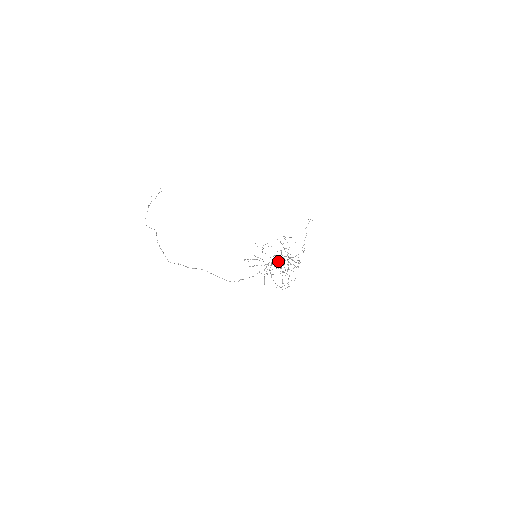
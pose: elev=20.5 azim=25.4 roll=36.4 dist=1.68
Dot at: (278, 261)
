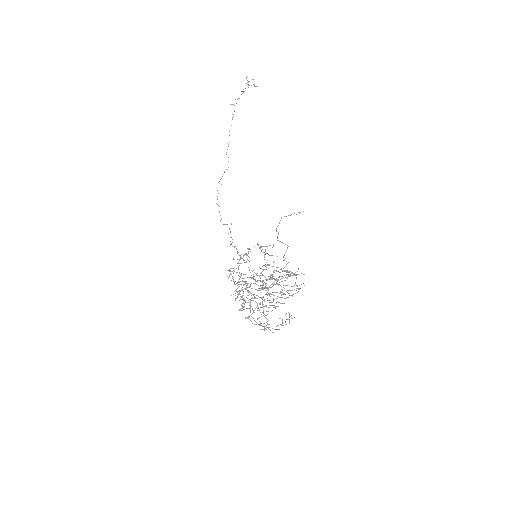
Dot at: occluded
